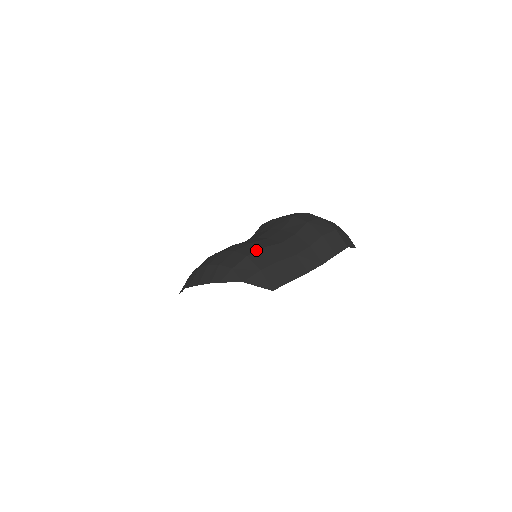
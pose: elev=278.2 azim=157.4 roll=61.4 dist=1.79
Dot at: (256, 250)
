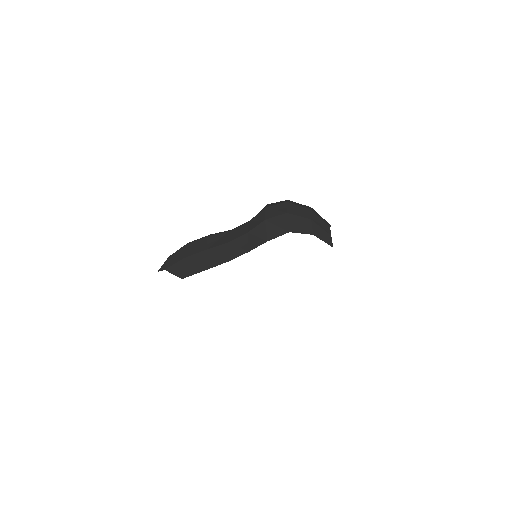
Dot at: (198, 239)
